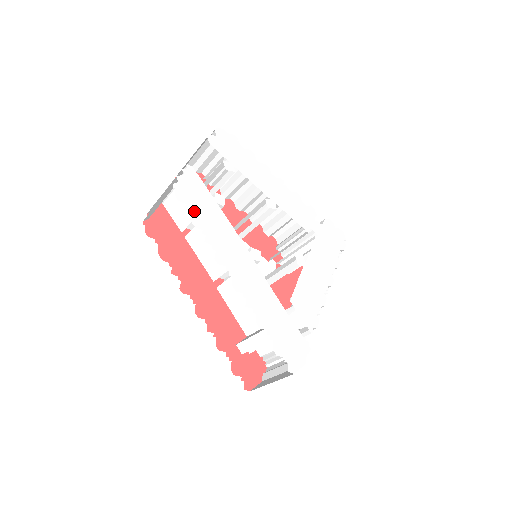
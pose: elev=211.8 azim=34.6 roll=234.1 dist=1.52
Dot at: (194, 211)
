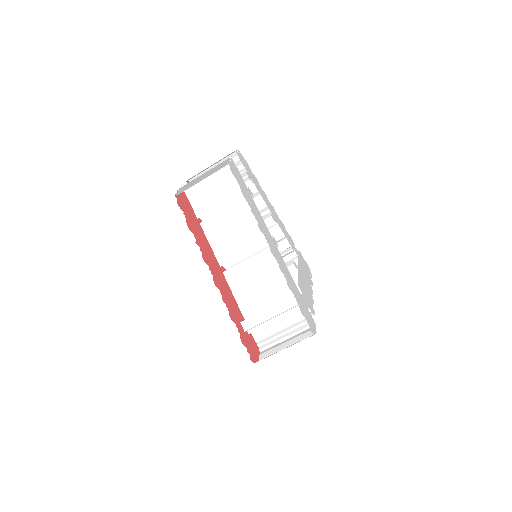
Dot at: (241, 188)
